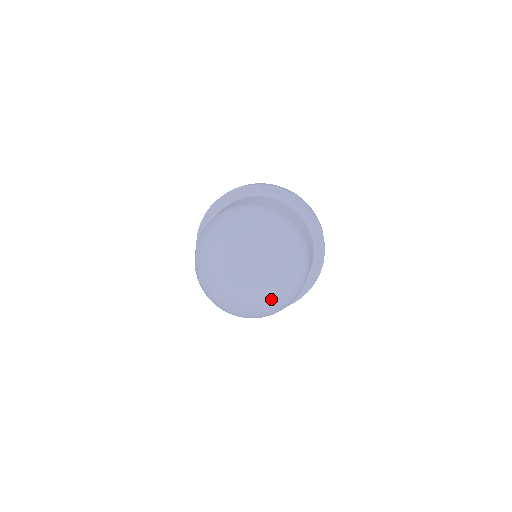
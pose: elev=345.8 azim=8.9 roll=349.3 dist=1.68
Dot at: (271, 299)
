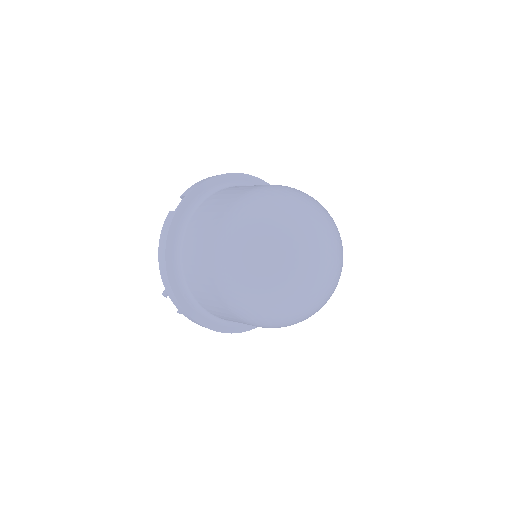
Dot at: (308, 306)
